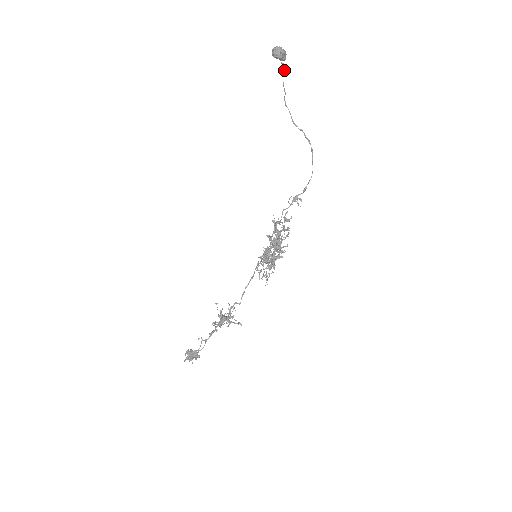
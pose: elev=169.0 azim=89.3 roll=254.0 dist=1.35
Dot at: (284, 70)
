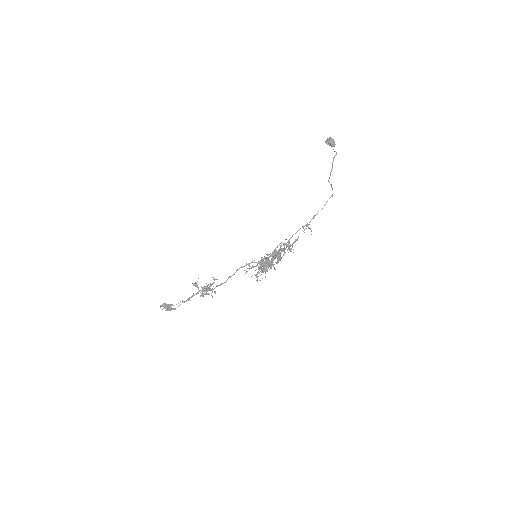
Dot at: (335, 155)
